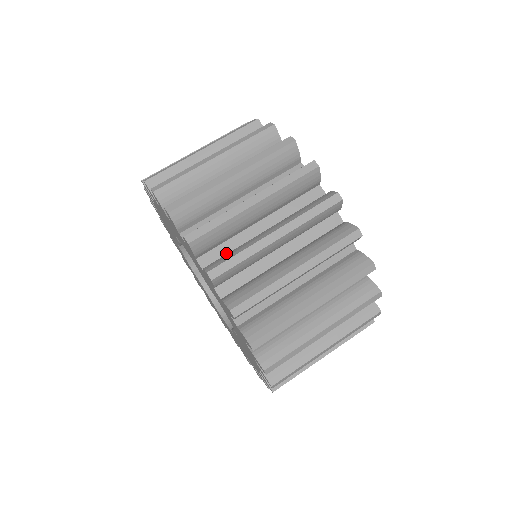
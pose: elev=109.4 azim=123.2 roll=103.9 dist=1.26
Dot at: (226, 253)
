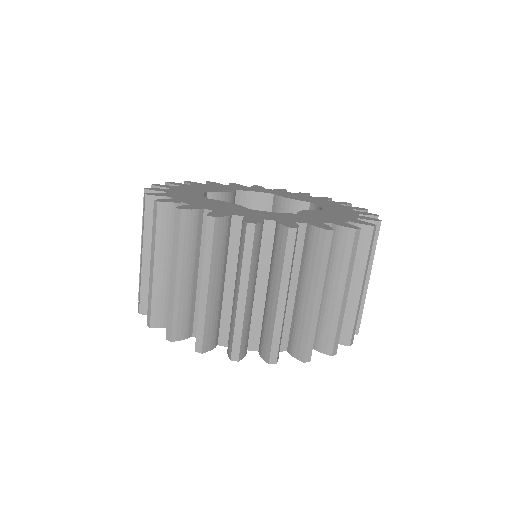
Dot at: occluded
